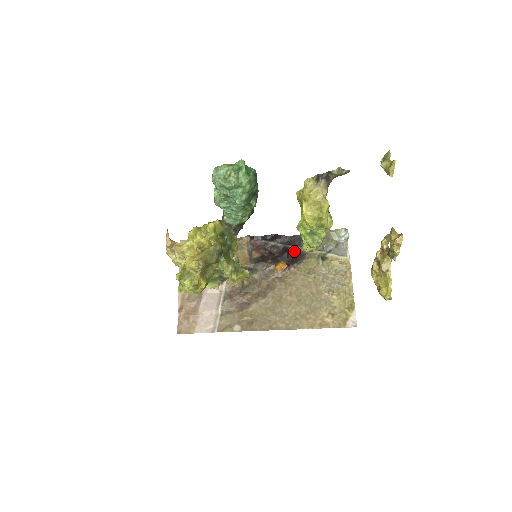
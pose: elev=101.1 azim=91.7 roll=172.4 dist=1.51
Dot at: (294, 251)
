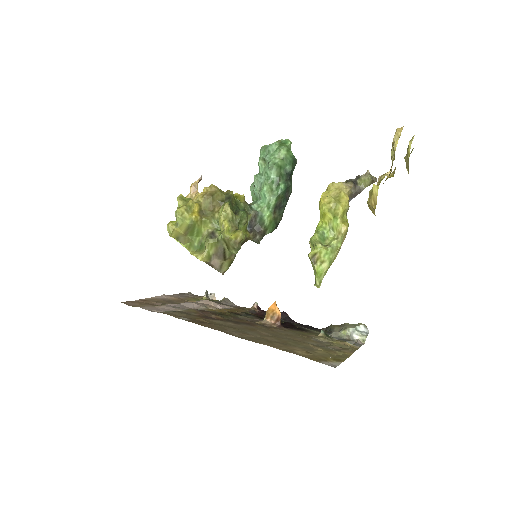
Dot at: (296, 326)
